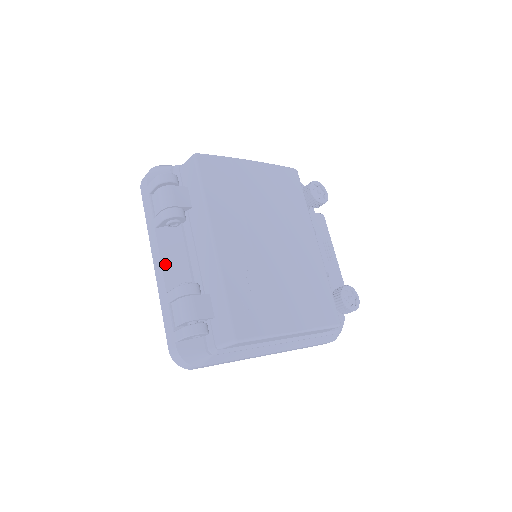
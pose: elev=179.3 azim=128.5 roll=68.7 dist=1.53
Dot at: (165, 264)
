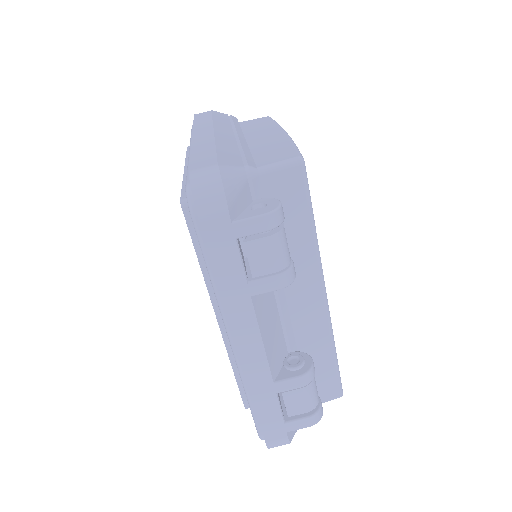
Dot at: (267, 345)
